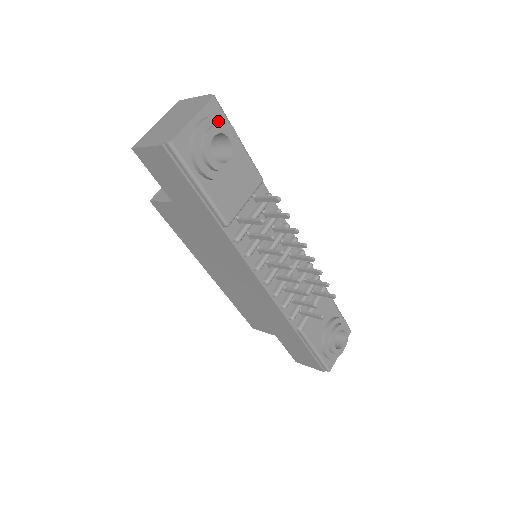
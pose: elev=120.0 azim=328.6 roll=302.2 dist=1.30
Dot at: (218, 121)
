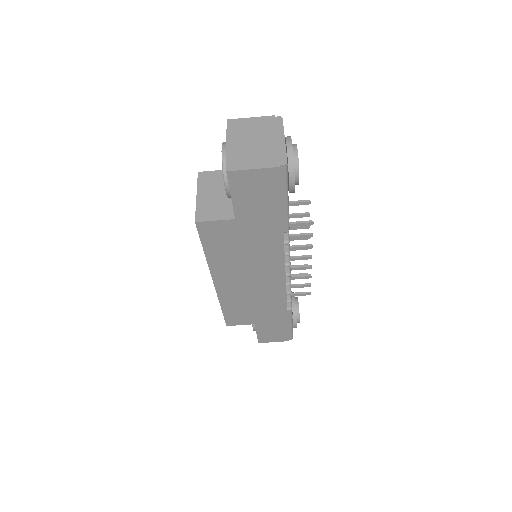
Dot at: occluded
